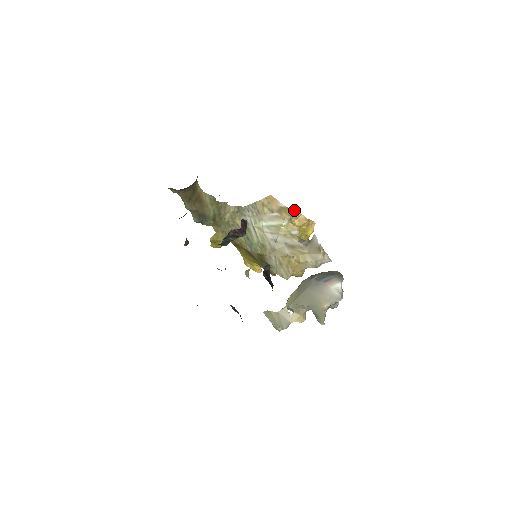
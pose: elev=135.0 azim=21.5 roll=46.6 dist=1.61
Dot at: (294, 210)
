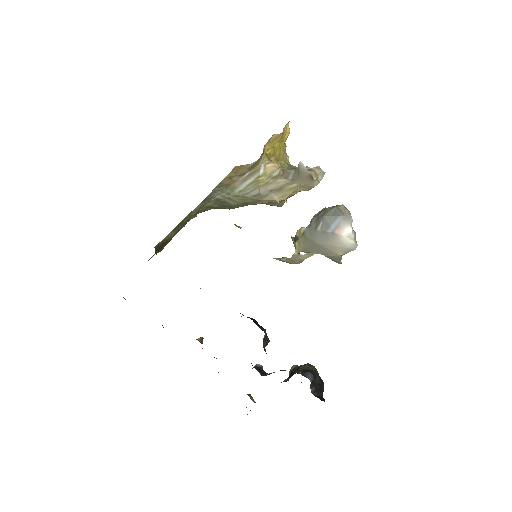
Dot at: (265, 144)
